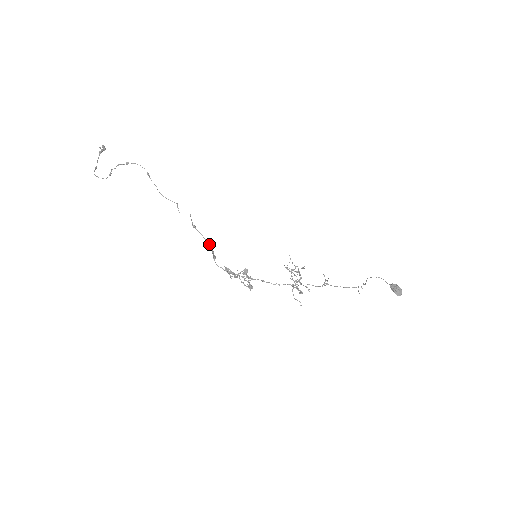
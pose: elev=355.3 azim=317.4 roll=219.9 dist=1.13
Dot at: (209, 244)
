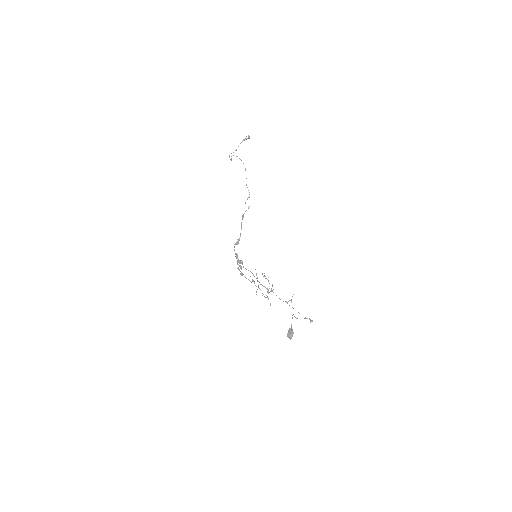
Dot at: (240, 233)
